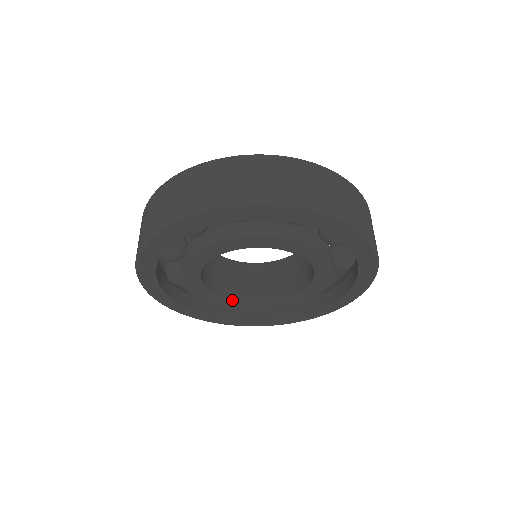
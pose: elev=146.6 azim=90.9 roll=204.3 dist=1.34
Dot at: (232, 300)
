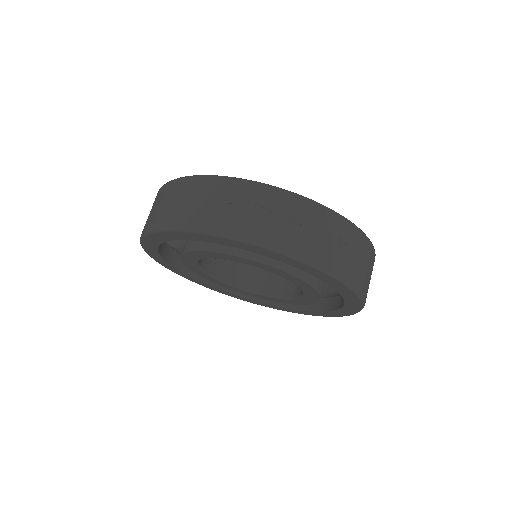
Dot at: (239, 287)
